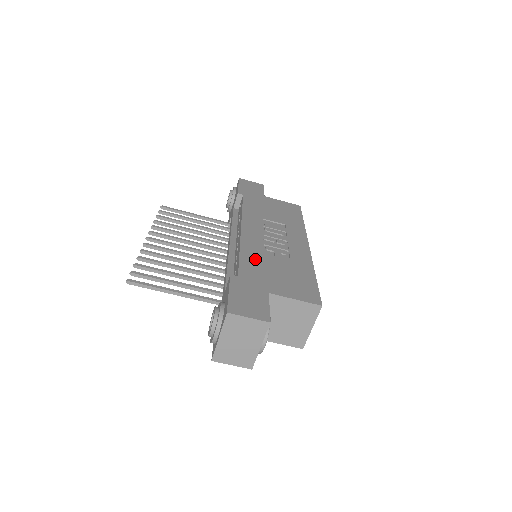
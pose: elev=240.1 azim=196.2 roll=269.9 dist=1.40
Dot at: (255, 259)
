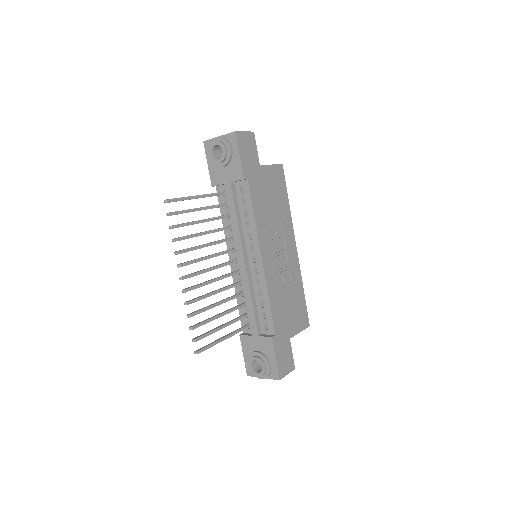
Dot at: (278, 302)
